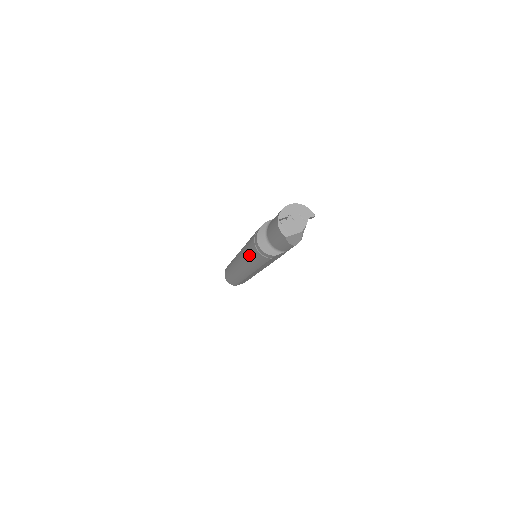
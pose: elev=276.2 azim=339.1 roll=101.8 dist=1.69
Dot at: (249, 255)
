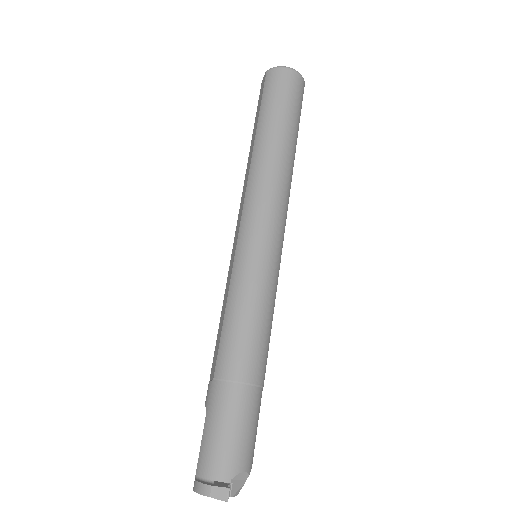
Dot at: occluded
